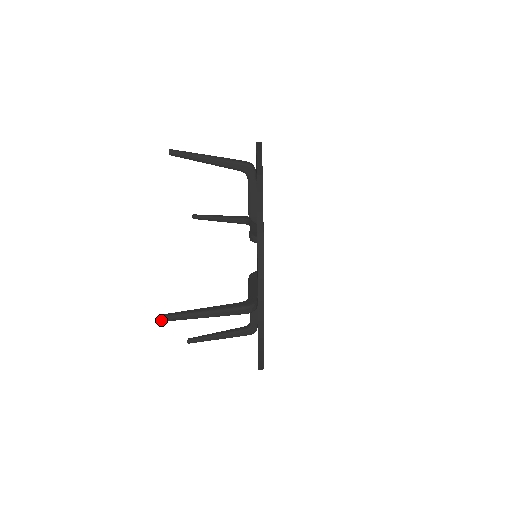
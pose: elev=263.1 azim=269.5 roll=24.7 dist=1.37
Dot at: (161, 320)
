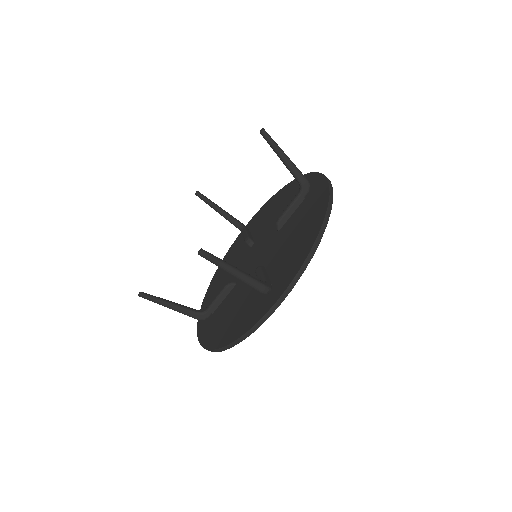
Dot at: (139, 296)
